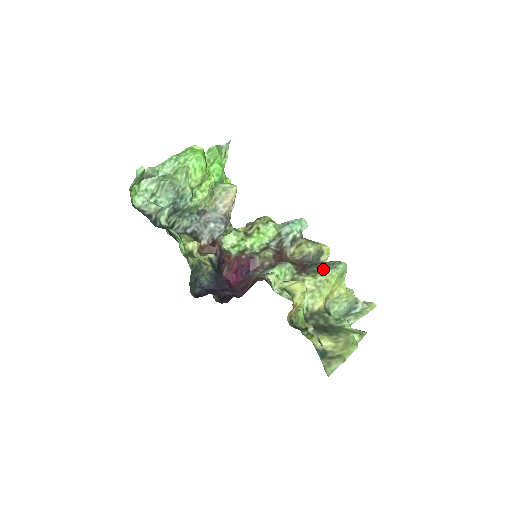
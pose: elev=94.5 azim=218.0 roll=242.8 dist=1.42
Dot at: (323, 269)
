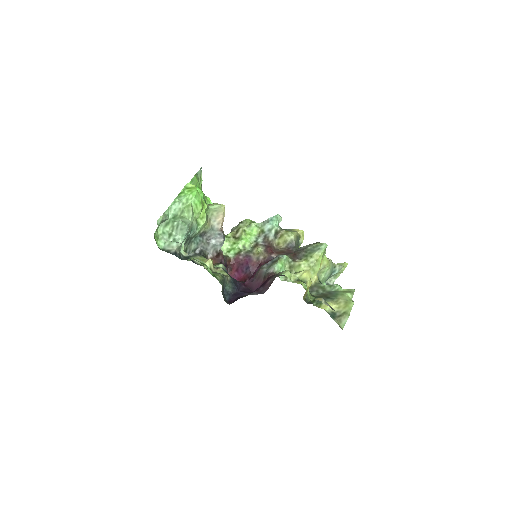
Dot at: (310, 252)
